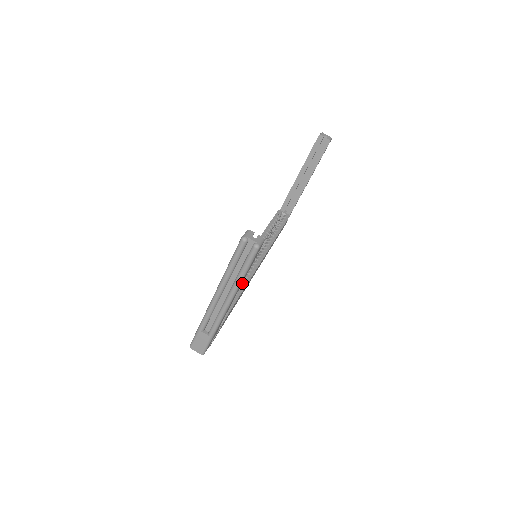
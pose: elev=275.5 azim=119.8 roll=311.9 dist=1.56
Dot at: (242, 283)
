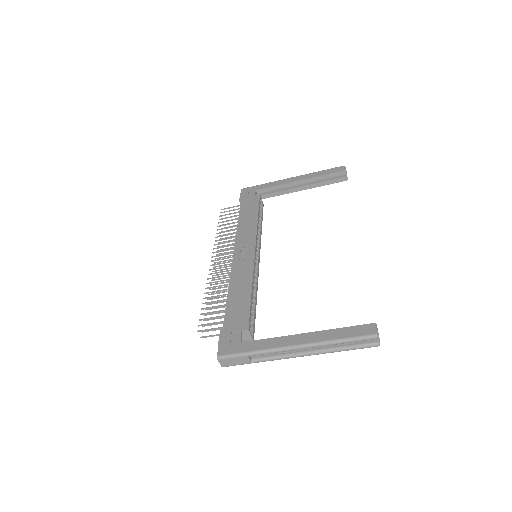
Dot at: (256, 293)
